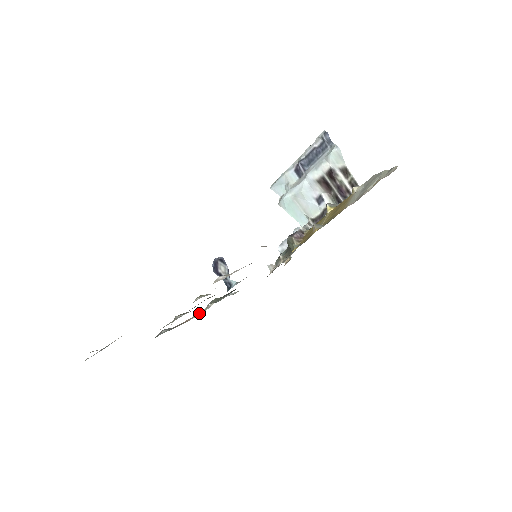
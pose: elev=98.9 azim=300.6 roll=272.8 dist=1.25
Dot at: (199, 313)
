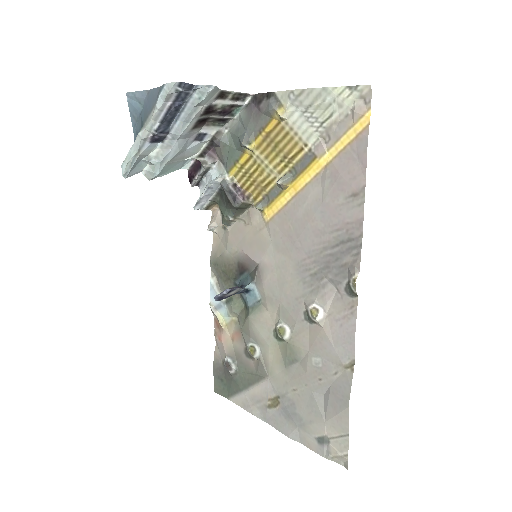
Dot at: (222, 324)
